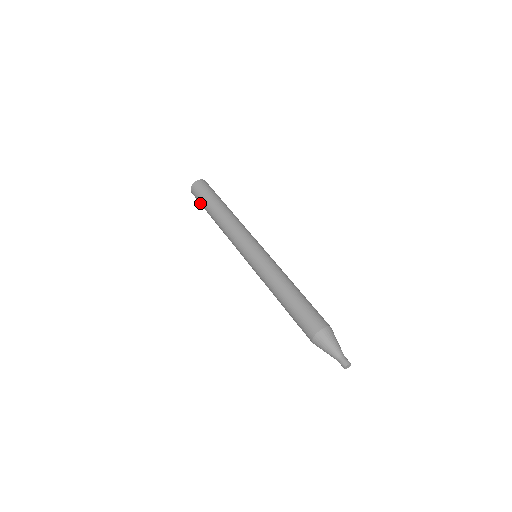
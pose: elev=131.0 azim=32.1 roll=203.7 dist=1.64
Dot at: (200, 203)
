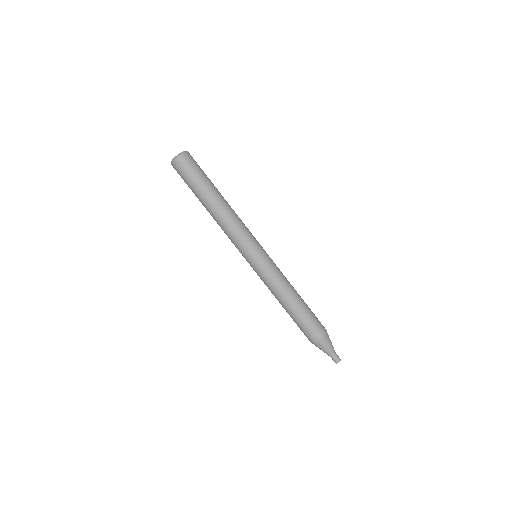
Dot at: (187, 181)
